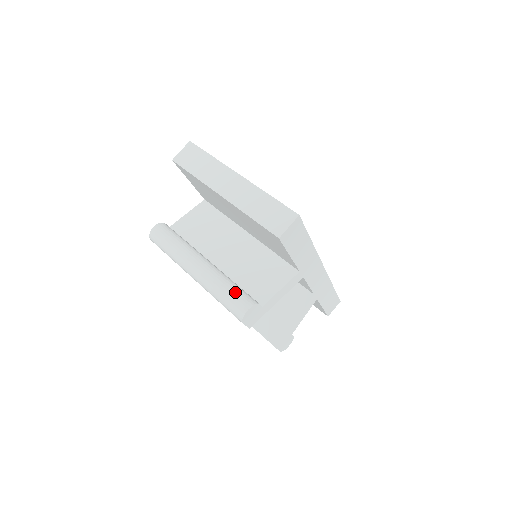
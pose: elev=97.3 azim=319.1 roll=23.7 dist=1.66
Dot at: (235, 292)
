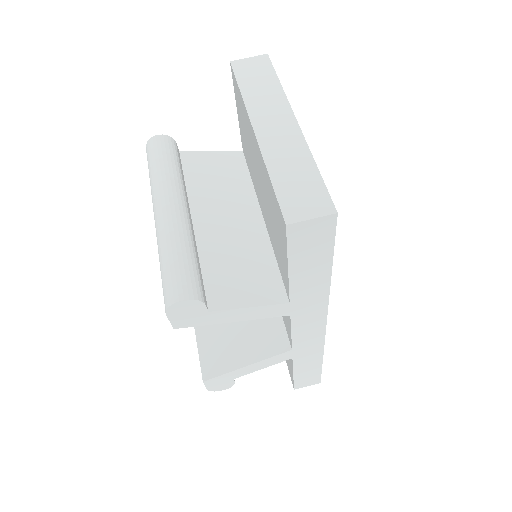
Dot at: (186, 267)
